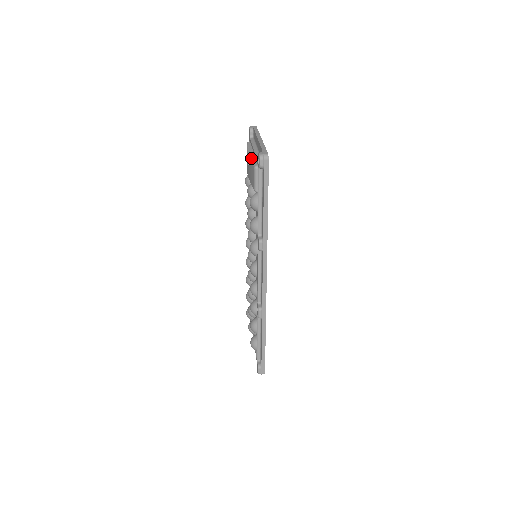
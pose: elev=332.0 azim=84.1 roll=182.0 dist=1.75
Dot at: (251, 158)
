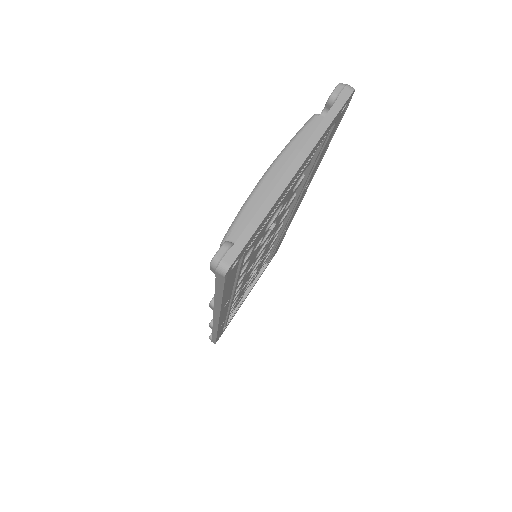
Dot at: (249, 200)
